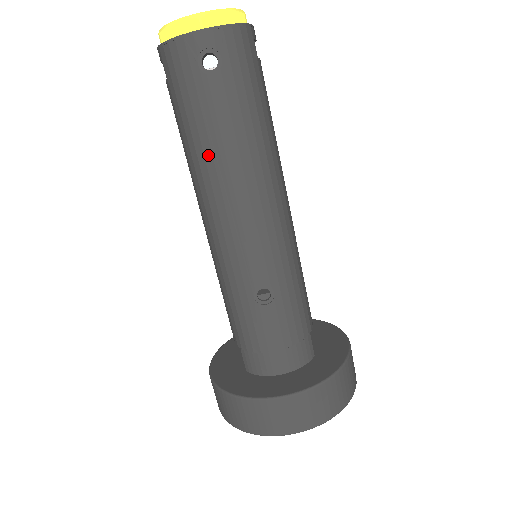
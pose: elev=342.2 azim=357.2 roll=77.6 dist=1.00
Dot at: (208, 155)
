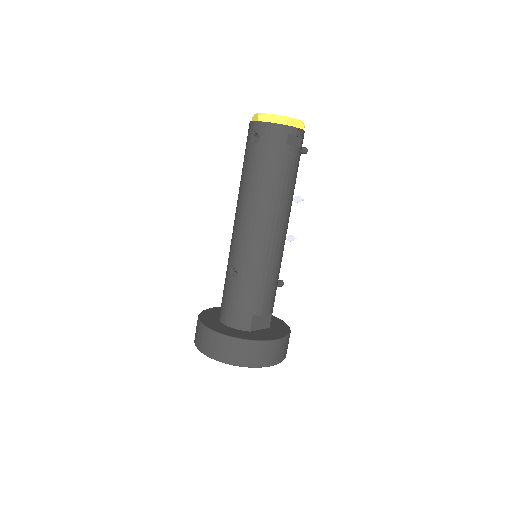
Dot at: (241, 184)
